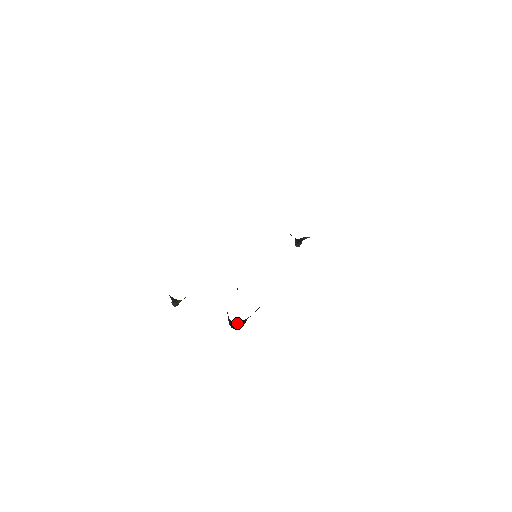
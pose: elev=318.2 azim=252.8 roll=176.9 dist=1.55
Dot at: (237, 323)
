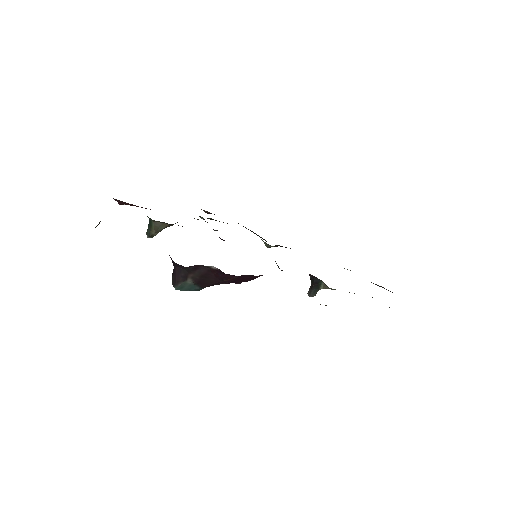
Dot at: (177, 270)
